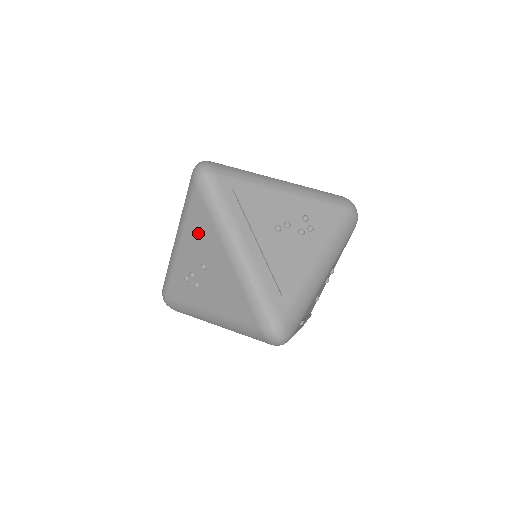
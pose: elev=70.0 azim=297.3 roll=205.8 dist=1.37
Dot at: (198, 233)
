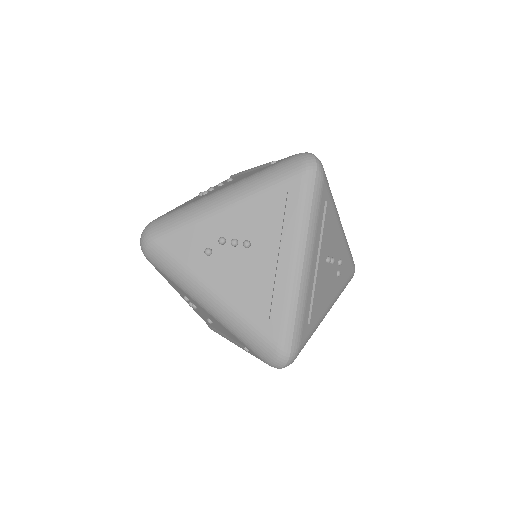
Dot at: (230, 335)
